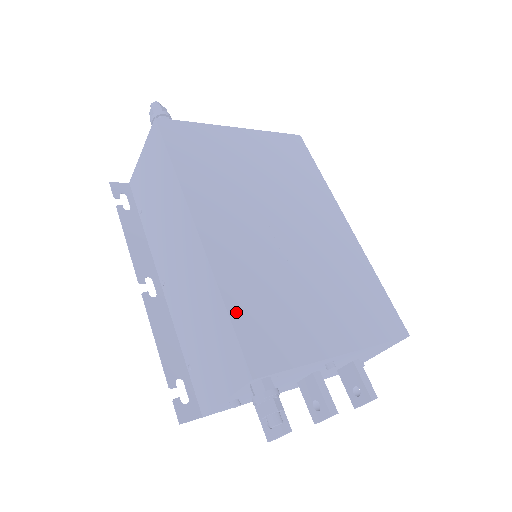
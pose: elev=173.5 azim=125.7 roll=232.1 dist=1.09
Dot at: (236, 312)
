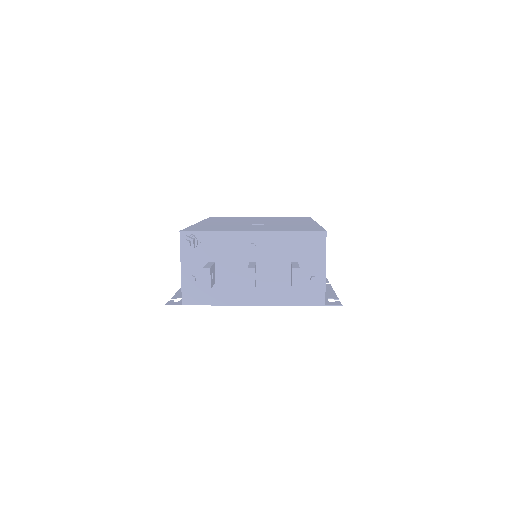
Dot at: (193, 227)
